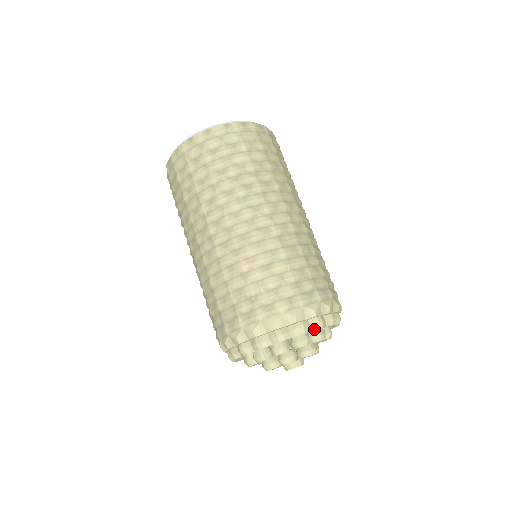
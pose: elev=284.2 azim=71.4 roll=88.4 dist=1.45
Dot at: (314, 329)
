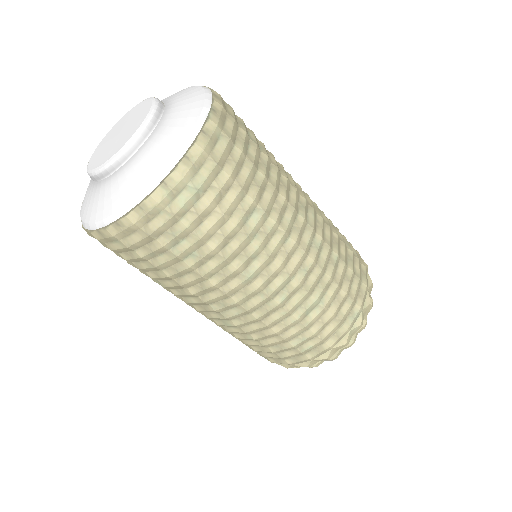
Dot at: (360, 331)
